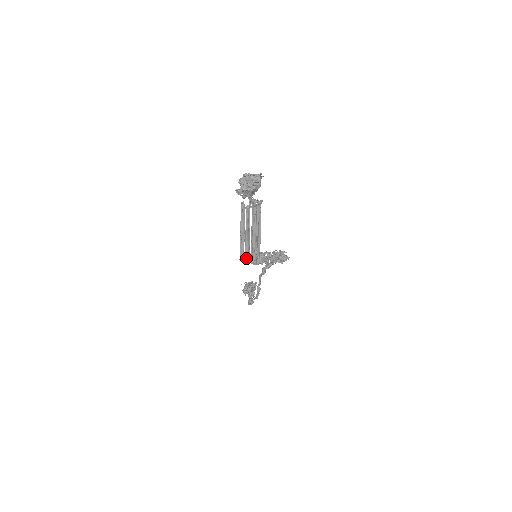
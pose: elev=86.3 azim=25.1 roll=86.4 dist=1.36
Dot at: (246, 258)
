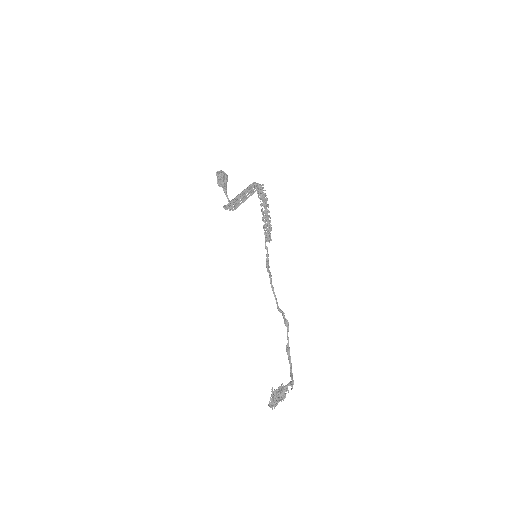
Dot at: (256, 184)
